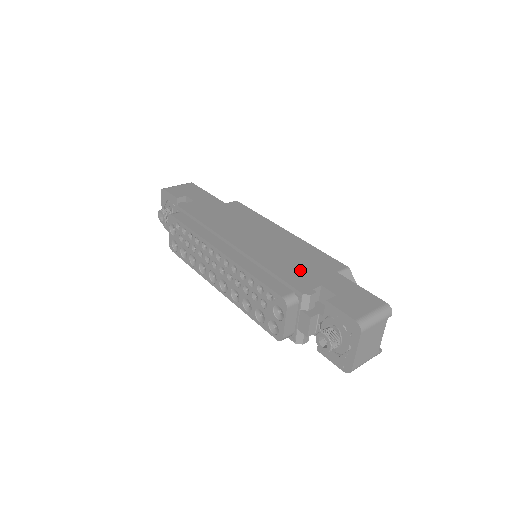
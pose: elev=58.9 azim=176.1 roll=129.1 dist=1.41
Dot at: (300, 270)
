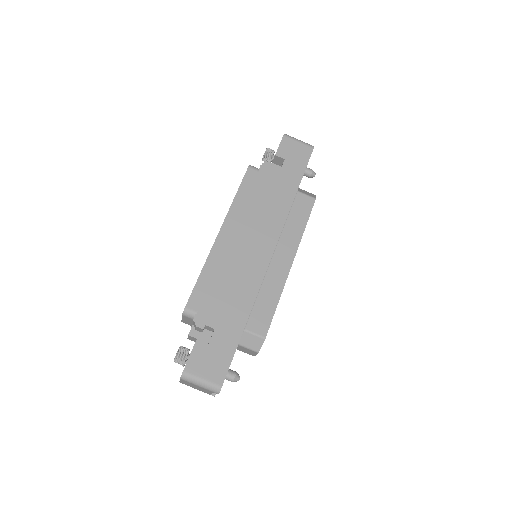
Dot at: (226, 304)
